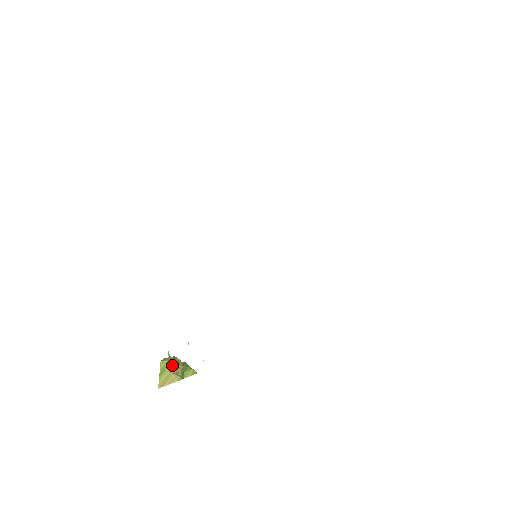
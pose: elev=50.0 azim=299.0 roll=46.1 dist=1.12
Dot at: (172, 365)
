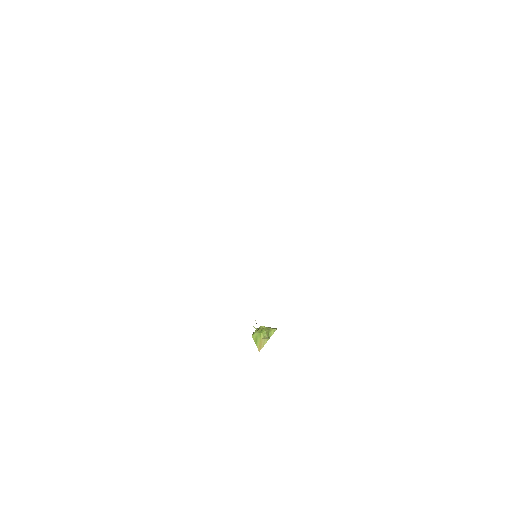
Dot at: (259, 334)
